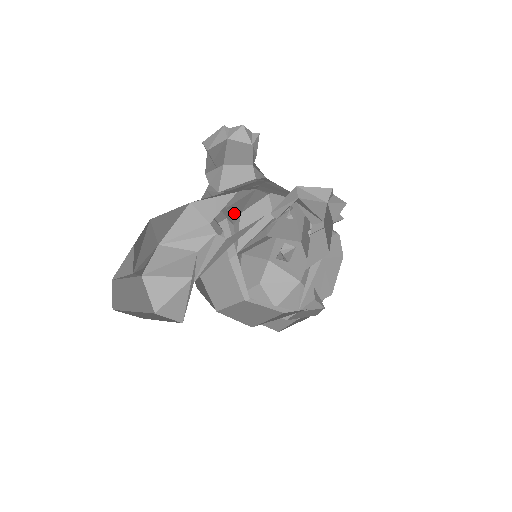
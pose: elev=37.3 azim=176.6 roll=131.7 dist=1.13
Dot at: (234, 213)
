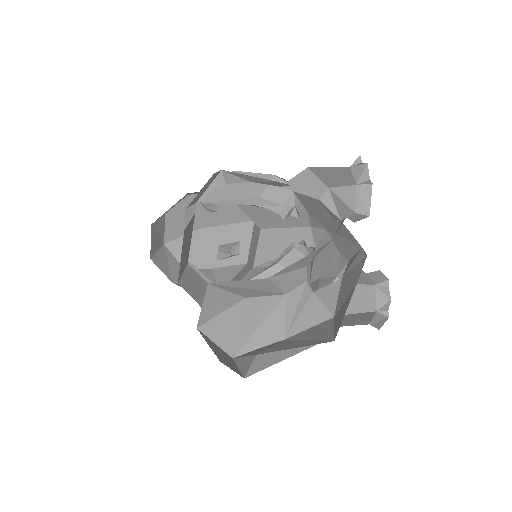
Dot at: occluded
